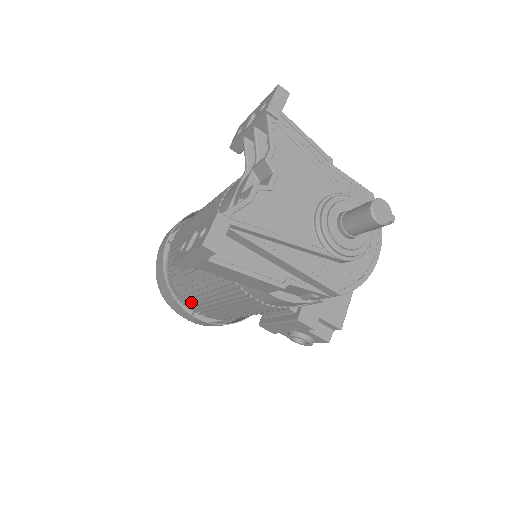
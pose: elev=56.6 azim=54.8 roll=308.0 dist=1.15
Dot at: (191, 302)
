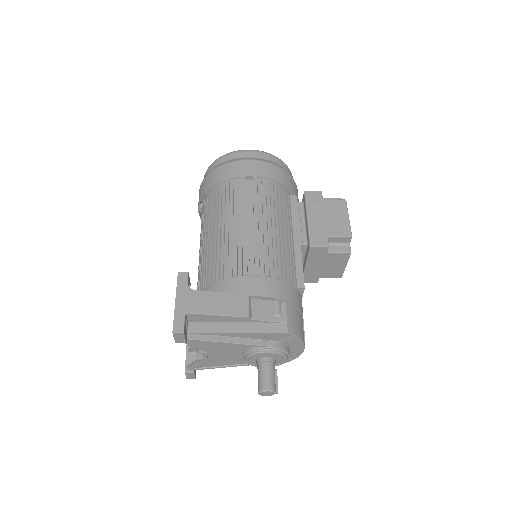
Dot at: occluded
